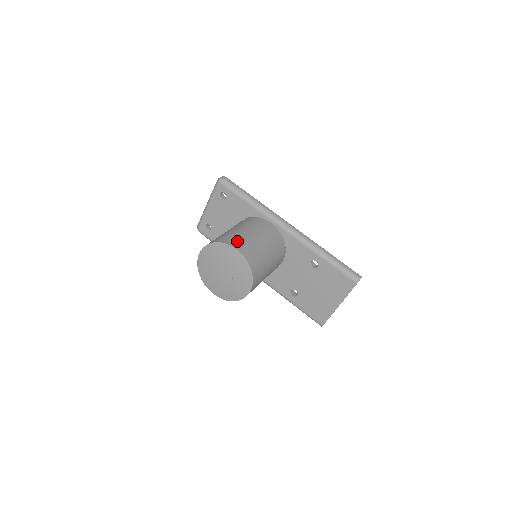
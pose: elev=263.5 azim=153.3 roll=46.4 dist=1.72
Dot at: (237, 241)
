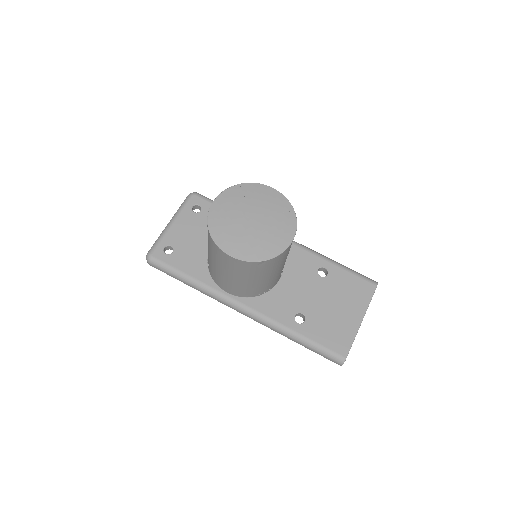
Dot at: occluded
